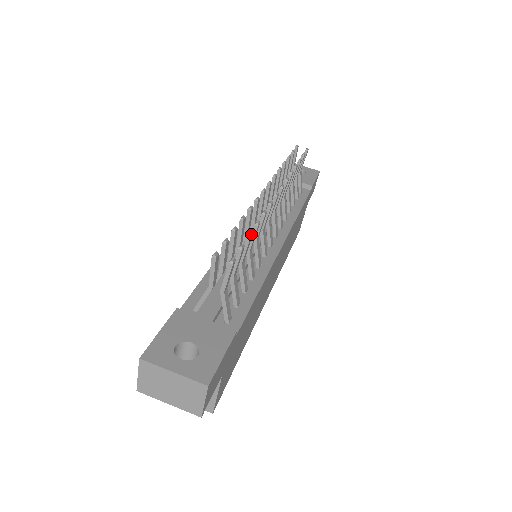
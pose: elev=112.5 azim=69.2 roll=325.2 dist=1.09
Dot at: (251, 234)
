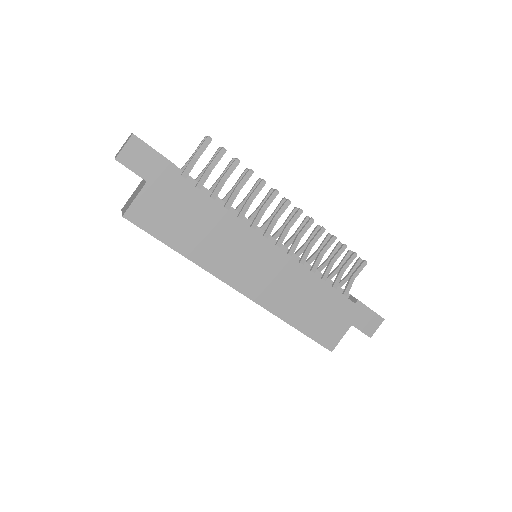
Dot at: (238, 160)
